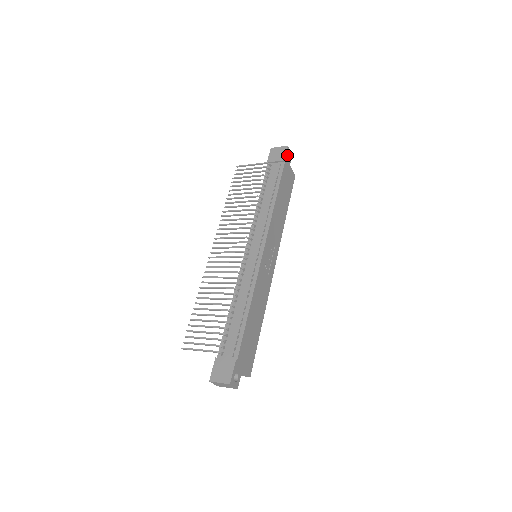
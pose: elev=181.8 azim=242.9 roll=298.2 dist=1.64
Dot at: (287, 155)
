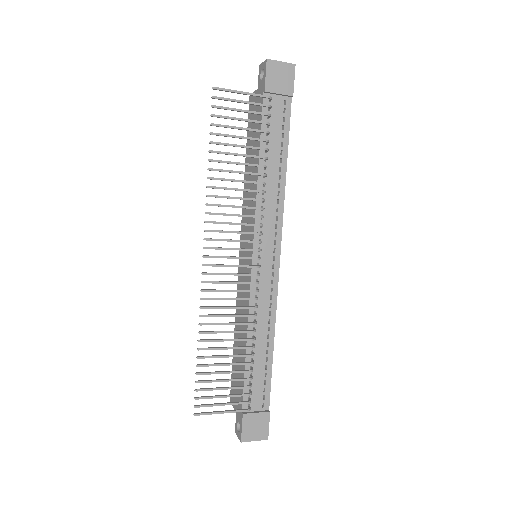
Dot at: (291, 81)
